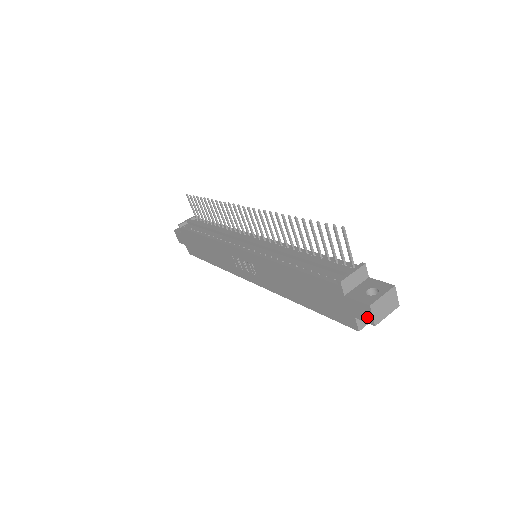
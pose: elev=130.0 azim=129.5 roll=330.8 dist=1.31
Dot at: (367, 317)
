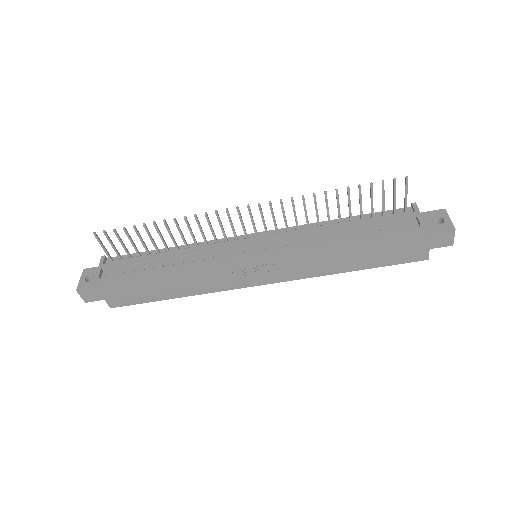
Dot at: (447, 242)
